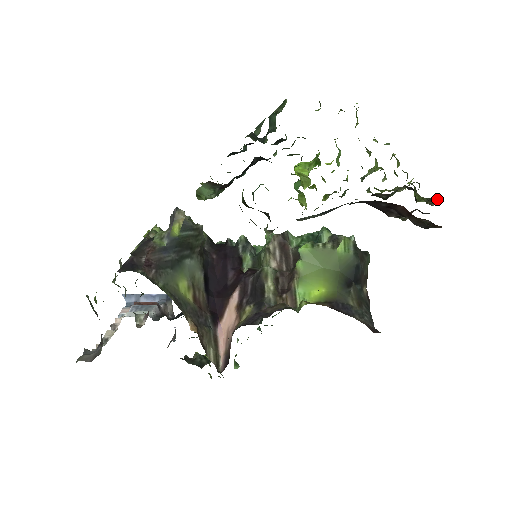
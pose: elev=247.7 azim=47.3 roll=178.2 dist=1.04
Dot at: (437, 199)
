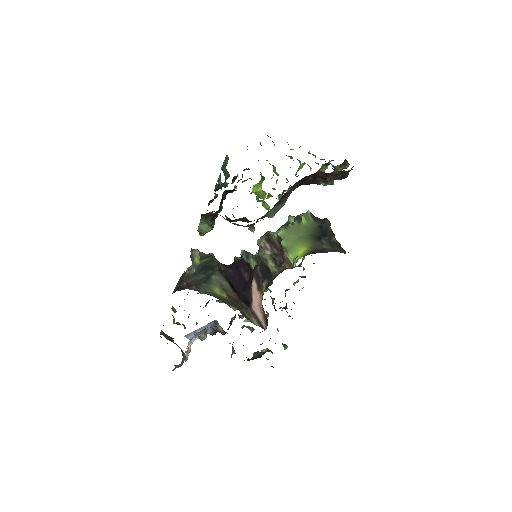
Dot at: (344, 161)
